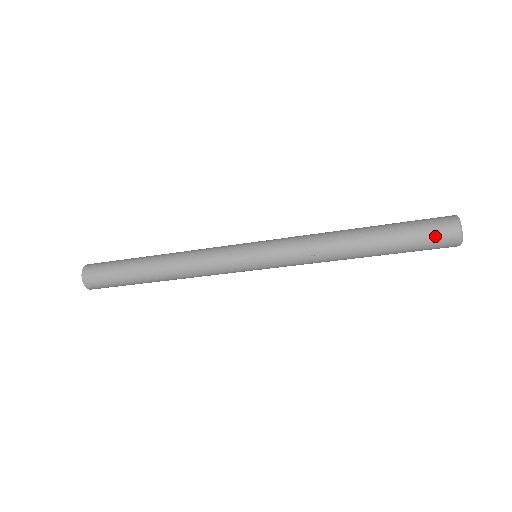
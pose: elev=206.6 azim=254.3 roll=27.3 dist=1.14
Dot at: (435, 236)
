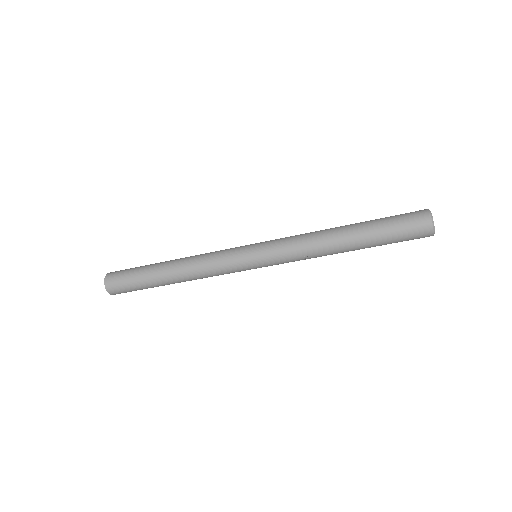
Dot at: (411, 234)
